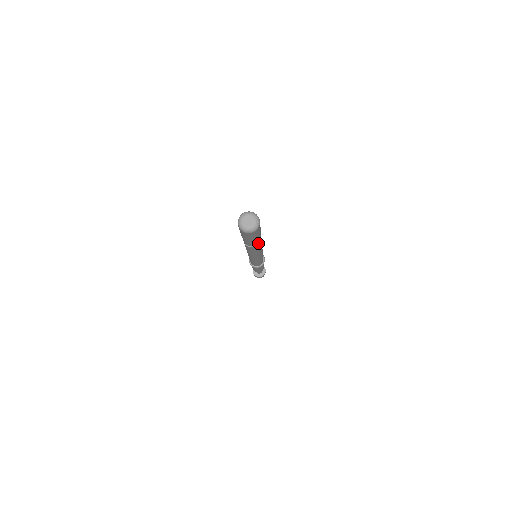
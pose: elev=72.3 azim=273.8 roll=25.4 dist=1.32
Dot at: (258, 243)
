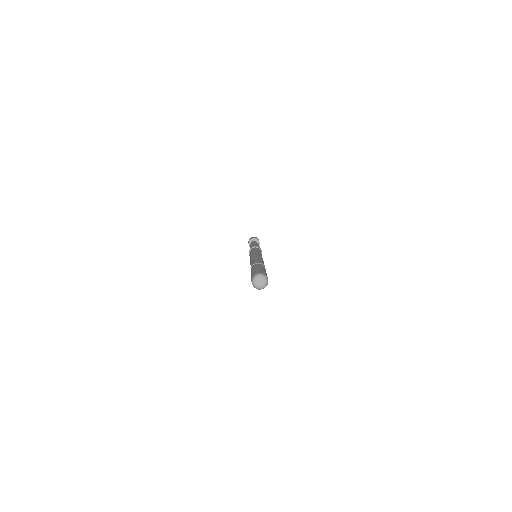
Dot at: occluded
